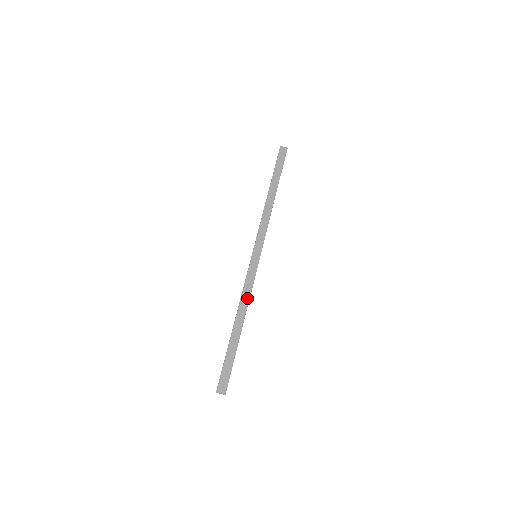
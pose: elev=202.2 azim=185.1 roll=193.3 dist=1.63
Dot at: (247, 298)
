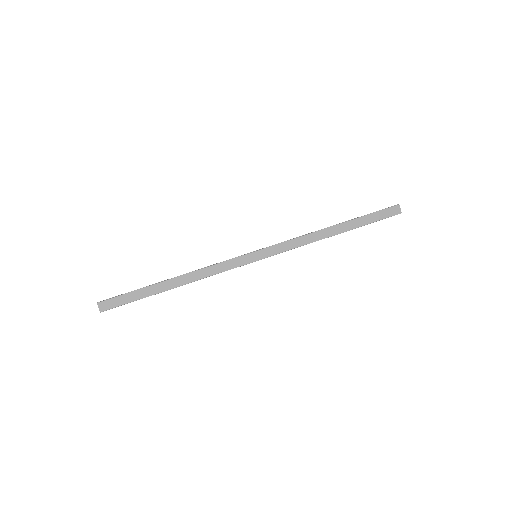
Dot at: (206, 275)
